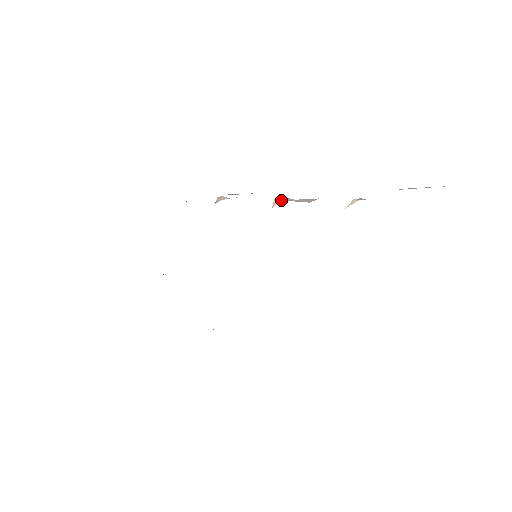
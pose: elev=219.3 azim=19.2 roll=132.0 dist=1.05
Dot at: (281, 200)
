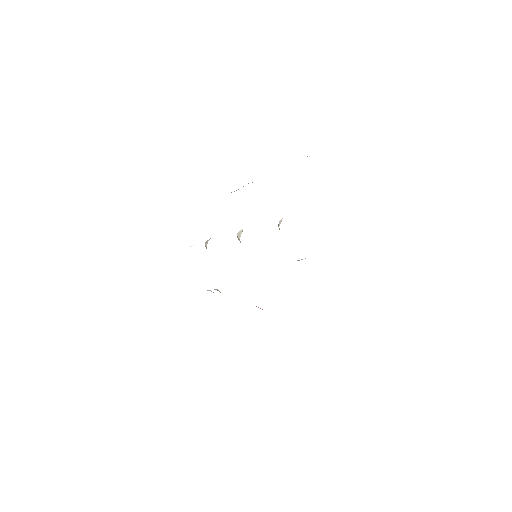
Dot at: (242, 230)
